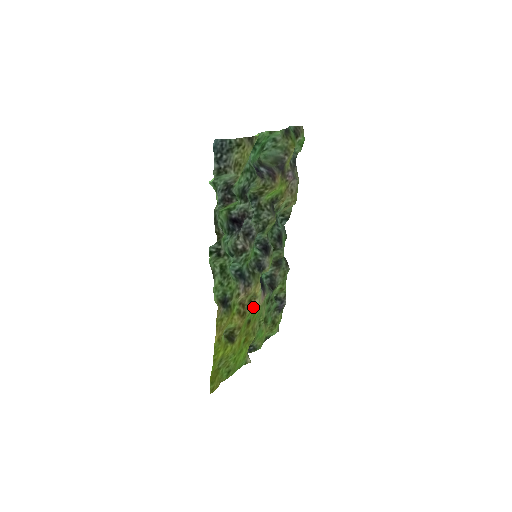
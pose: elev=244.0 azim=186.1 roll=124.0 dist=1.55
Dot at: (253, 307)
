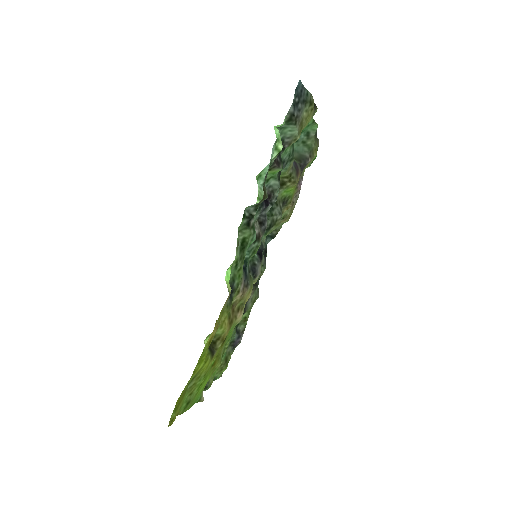
Dot at: (237, 319)
